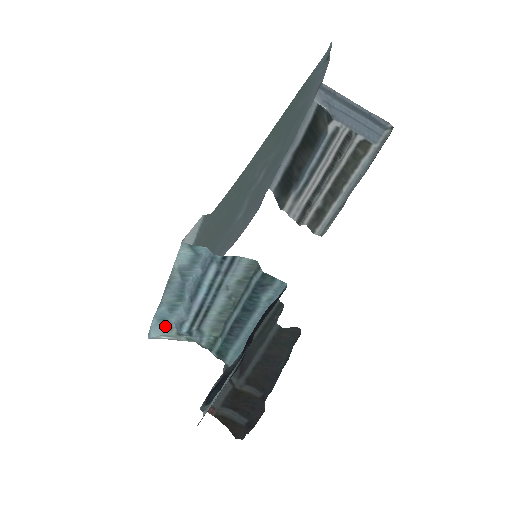
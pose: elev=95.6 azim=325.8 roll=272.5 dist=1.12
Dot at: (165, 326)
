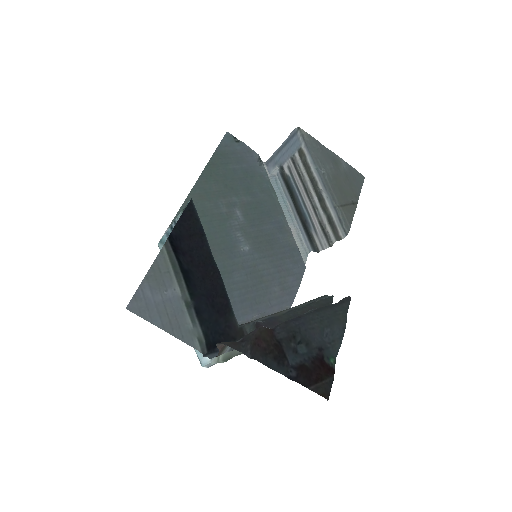
Dot at: occluded
